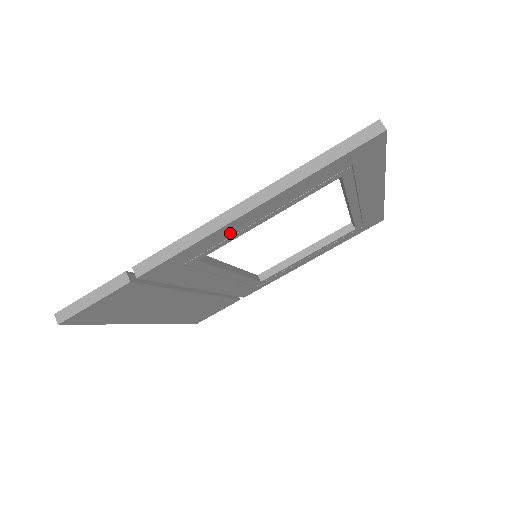
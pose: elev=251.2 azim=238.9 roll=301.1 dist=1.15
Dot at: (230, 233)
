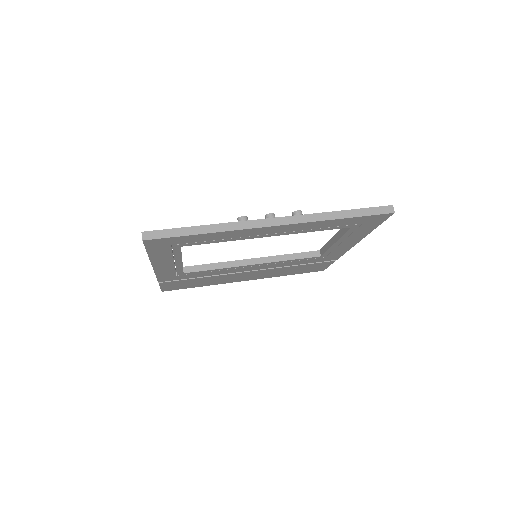
Dot at: (170, 268)
